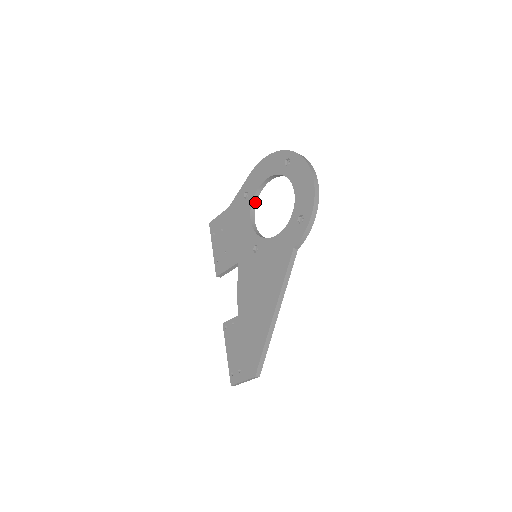
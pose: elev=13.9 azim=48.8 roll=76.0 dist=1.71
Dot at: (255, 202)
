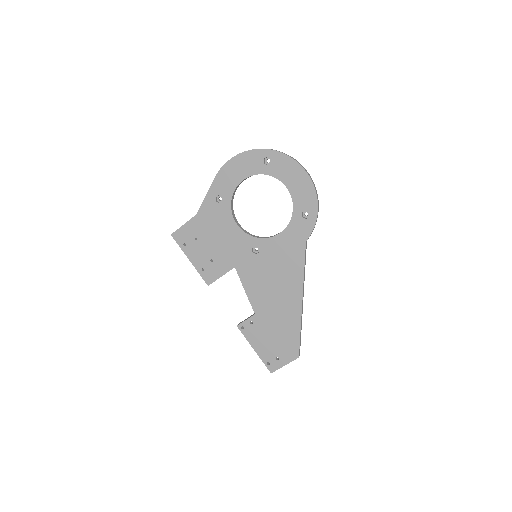
Dot at: (232, 204)
